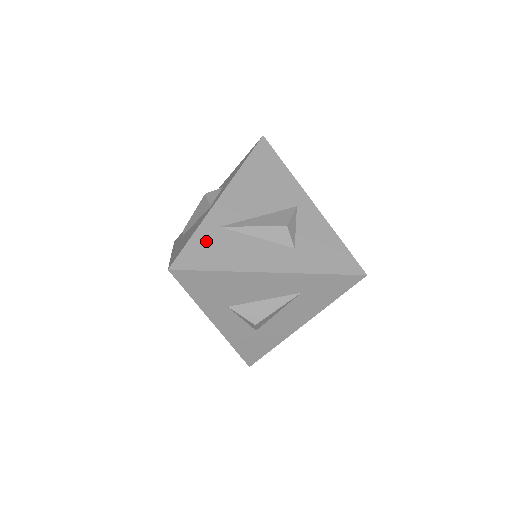
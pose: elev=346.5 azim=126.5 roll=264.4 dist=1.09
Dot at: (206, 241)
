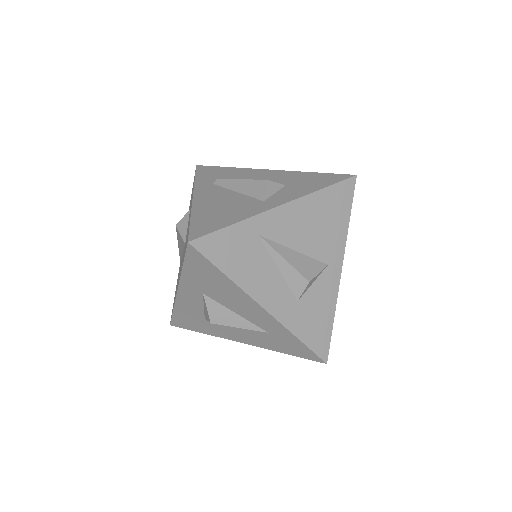
Dot at: (238, 240)
